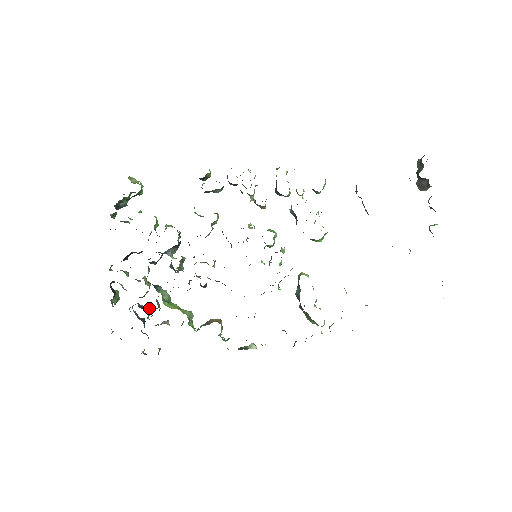
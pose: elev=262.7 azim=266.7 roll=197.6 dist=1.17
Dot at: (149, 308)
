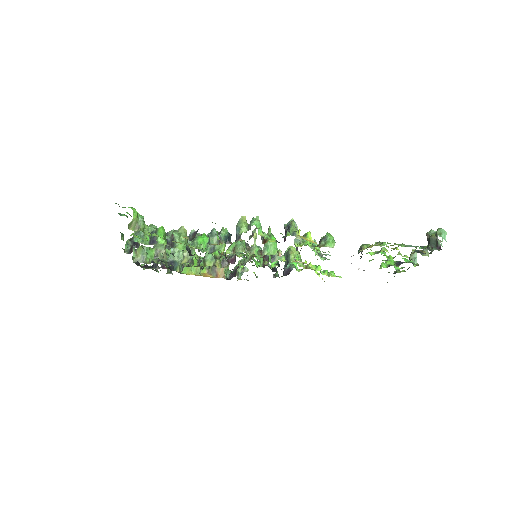
Dot at: (167, 255)
